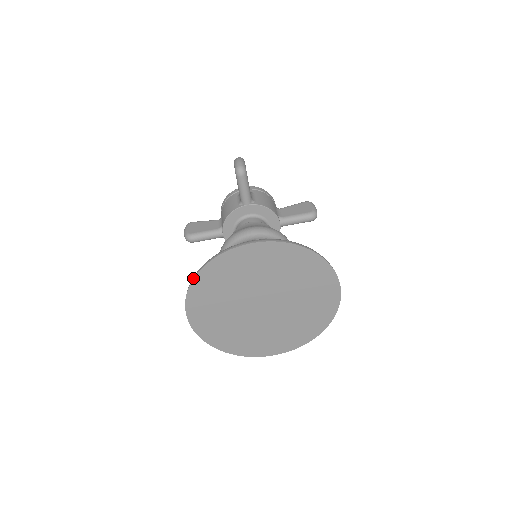
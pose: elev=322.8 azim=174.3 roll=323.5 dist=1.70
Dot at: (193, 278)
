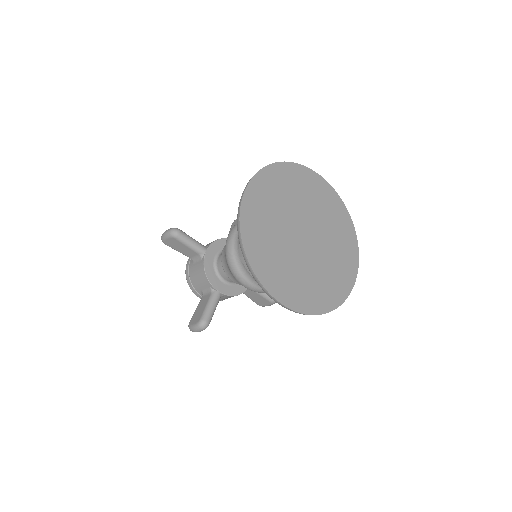
Dot at: (247, 259)
